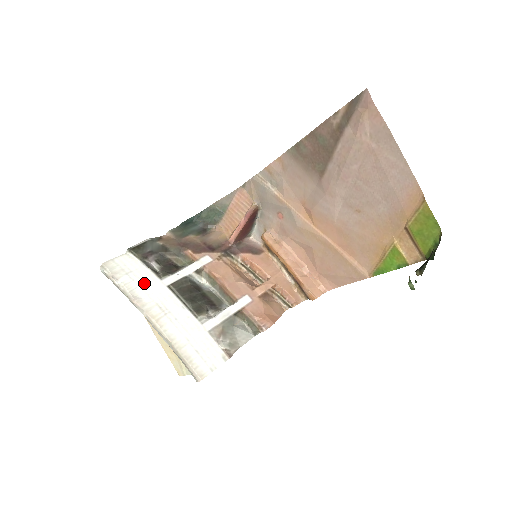
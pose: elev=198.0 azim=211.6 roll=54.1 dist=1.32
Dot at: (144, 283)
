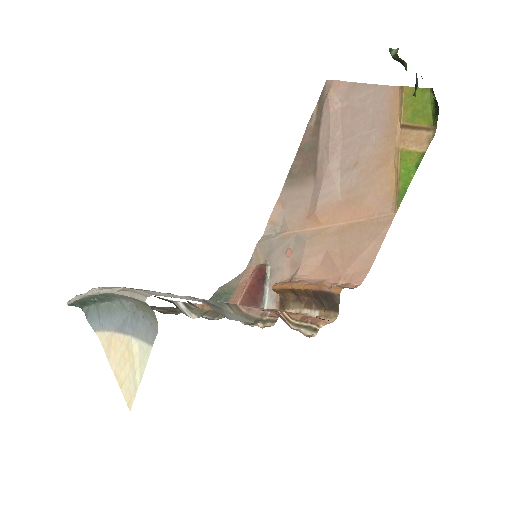
Dot at: occluded
